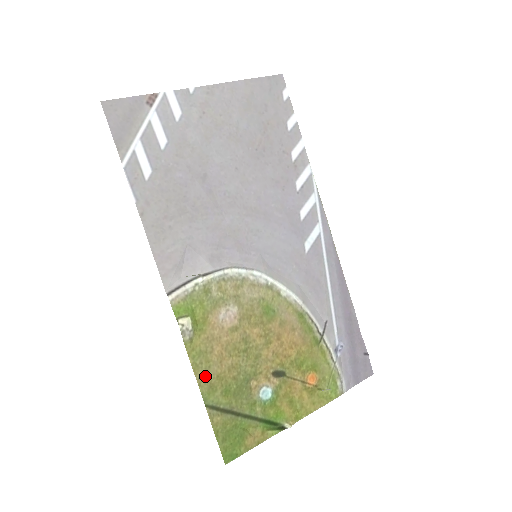
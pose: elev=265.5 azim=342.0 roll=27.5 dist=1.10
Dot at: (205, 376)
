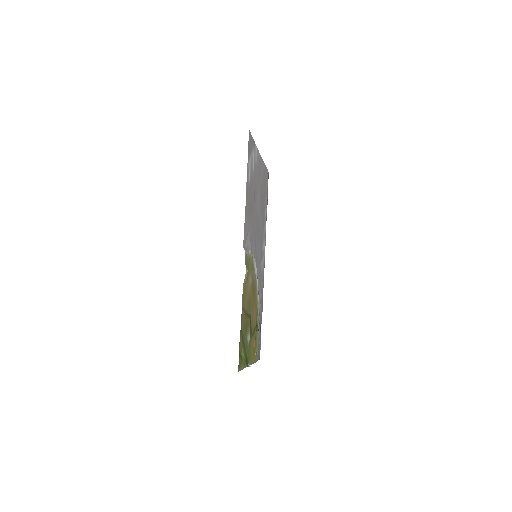
Dot at: (243, 309)
